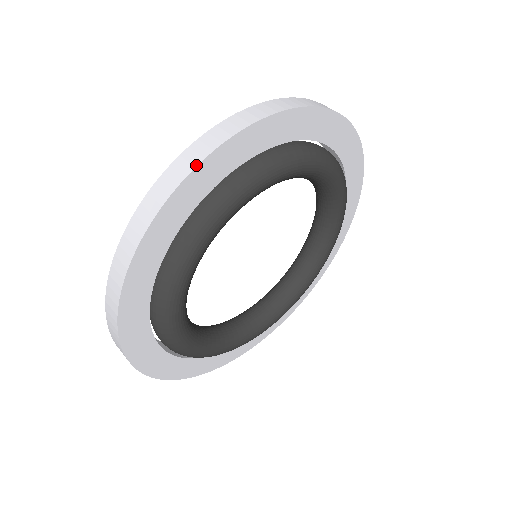
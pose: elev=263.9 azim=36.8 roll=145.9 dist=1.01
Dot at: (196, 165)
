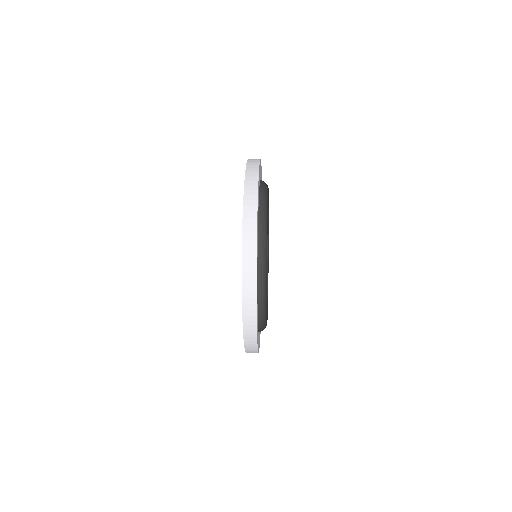
Dot at: (256, 285)
